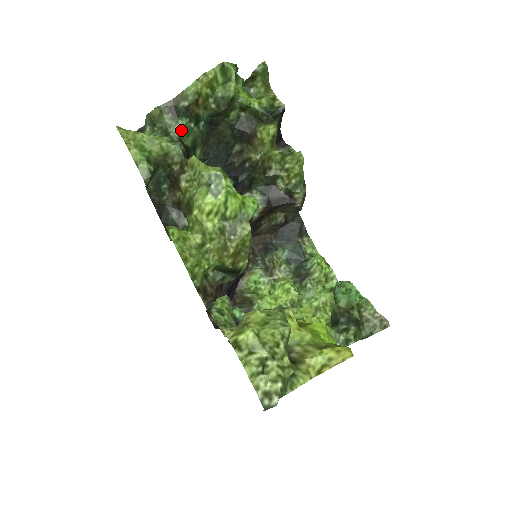
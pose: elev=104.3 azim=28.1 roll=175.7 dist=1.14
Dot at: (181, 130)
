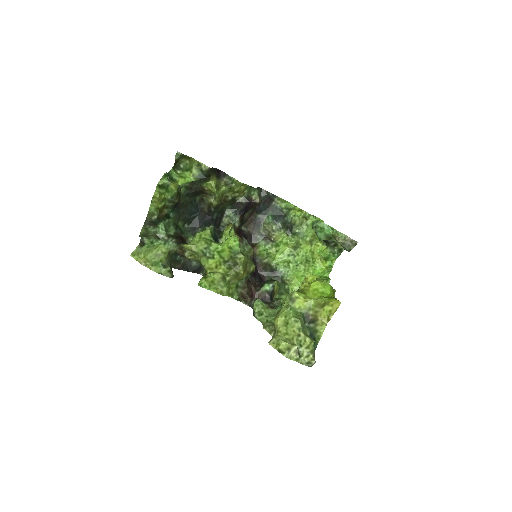
Dot at: (164, 230)
